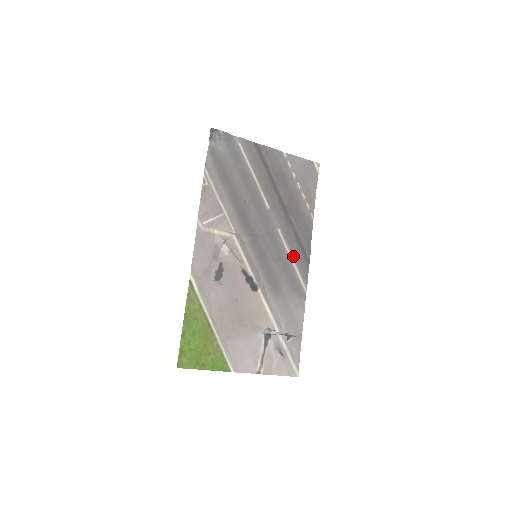
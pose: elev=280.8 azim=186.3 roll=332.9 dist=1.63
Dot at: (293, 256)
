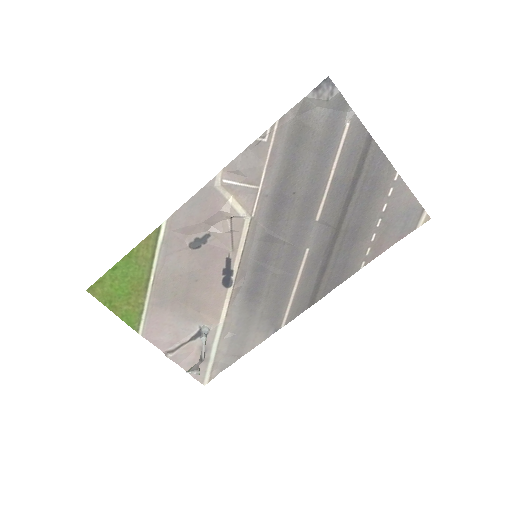
Dot at: (299, 286)
